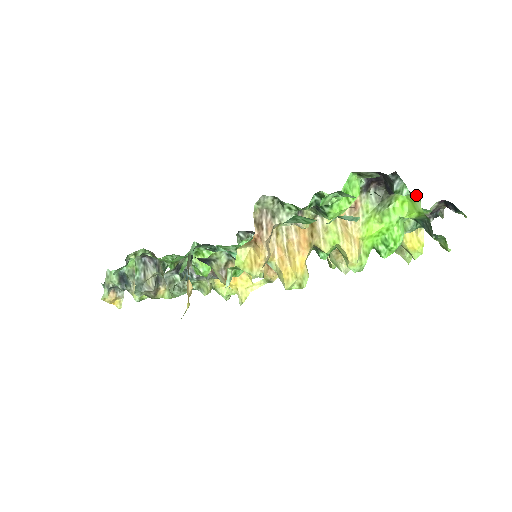
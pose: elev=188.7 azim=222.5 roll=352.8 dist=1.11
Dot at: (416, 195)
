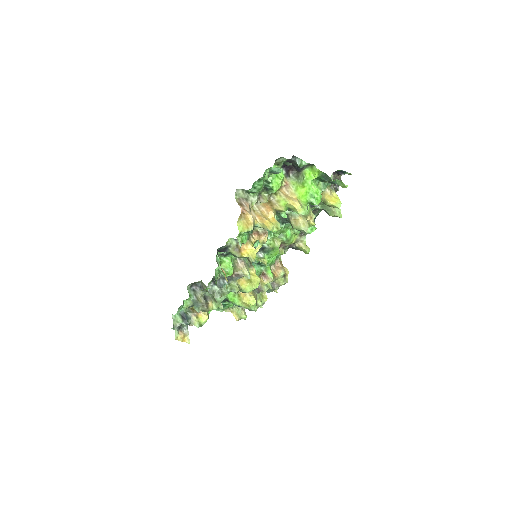
Dot at: (312, 165)
